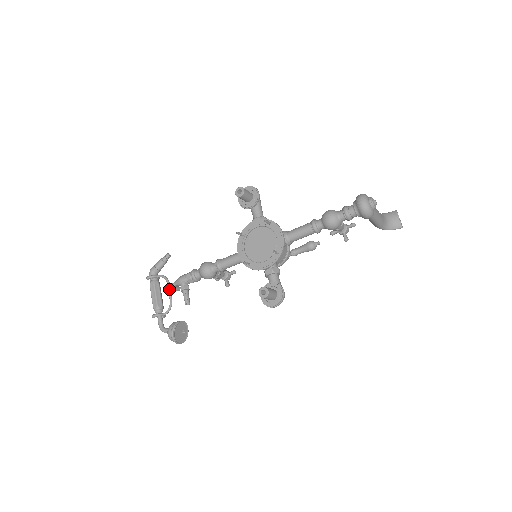
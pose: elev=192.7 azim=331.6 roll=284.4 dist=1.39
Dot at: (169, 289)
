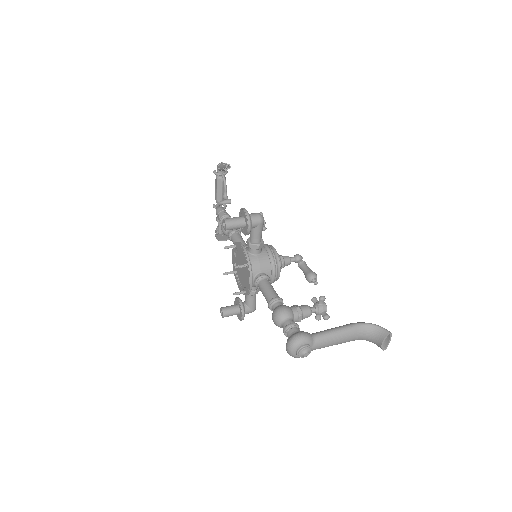
Dot at: (223, 197)
